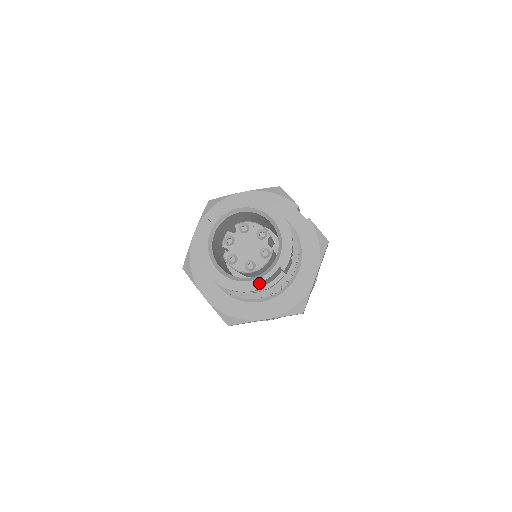
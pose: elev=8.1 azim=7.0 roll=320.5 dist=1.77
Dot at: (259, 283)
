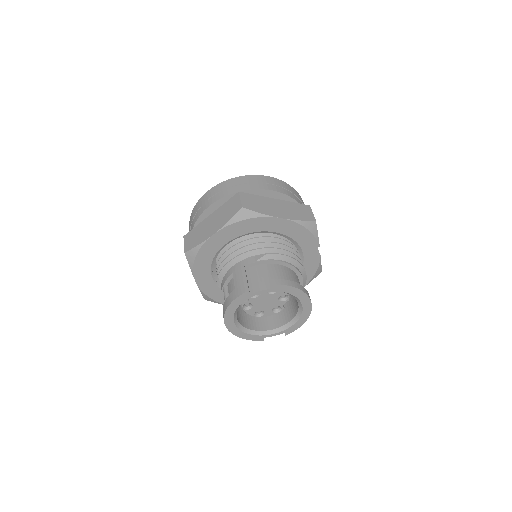
Dot at: (262, 338)
